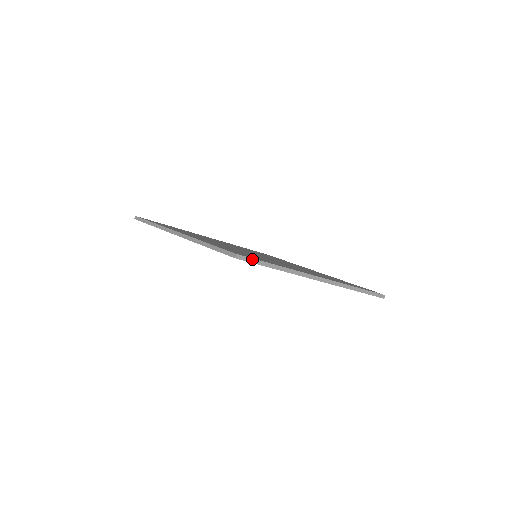
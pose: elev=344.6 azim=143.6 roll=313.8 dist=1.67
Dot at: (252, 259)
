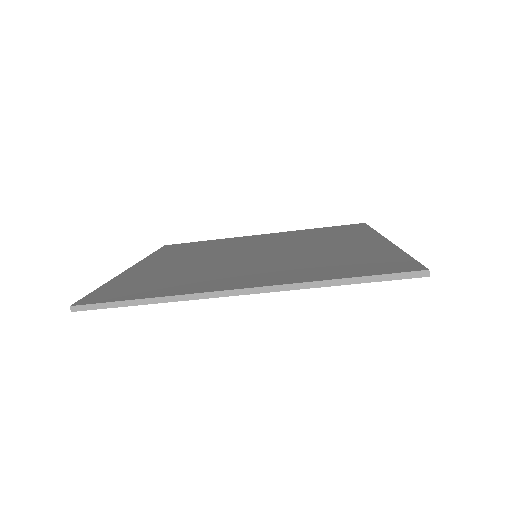
Dot at: (97, 304)
